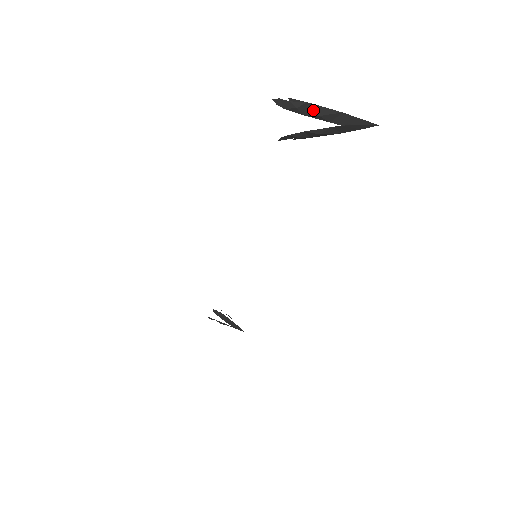
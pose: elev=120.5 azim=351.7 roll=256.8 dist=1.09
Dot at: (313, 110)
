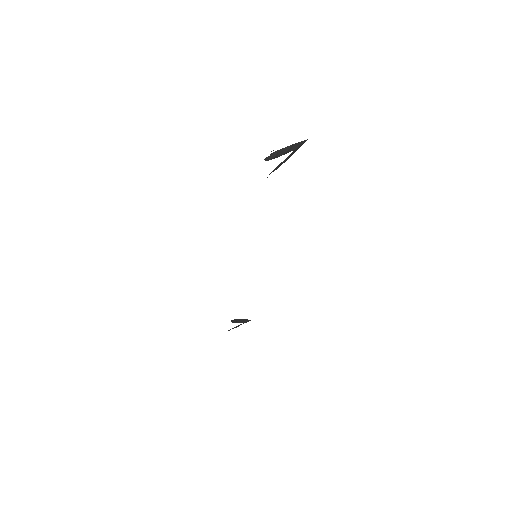
Dot at: (282, 152)
